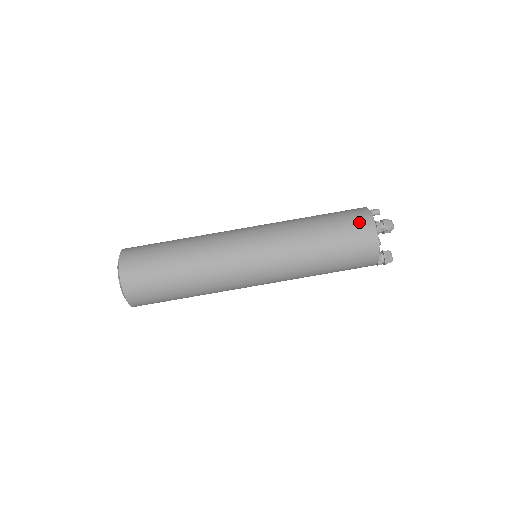
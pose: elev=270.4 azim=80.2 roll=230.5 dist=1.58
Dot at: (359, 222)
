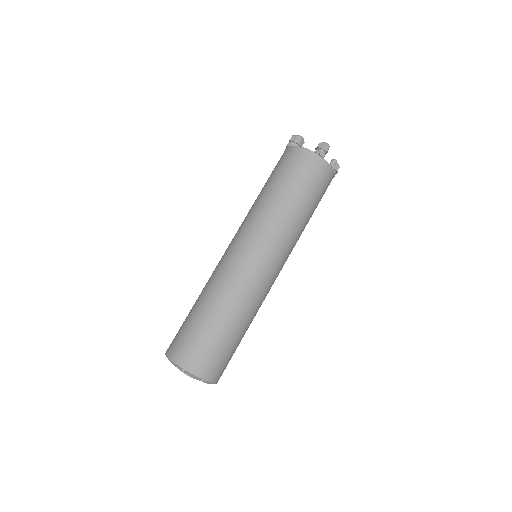
Dot at: occluded
